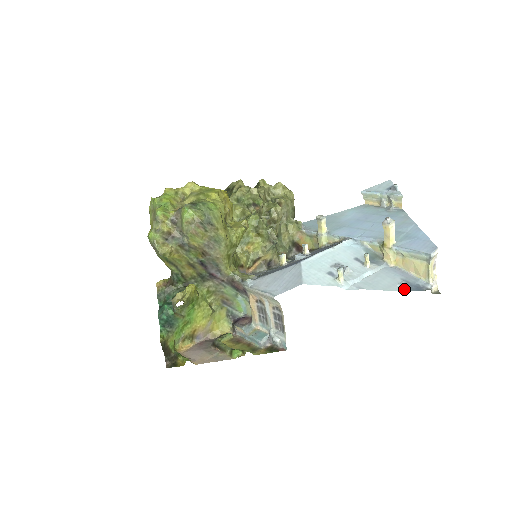
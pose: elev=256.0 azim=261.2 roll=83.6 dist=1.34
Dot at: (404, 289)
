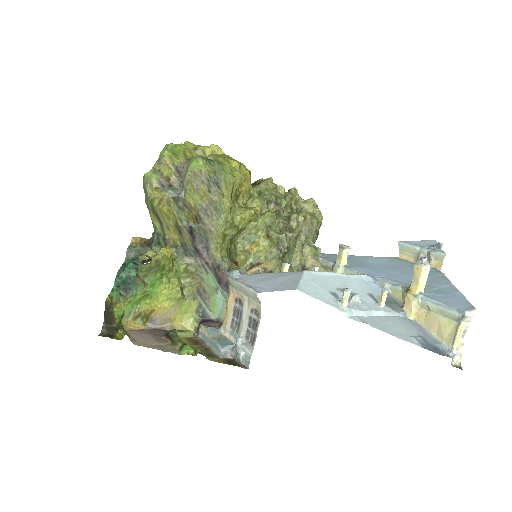
Dot at: (418, 344)
